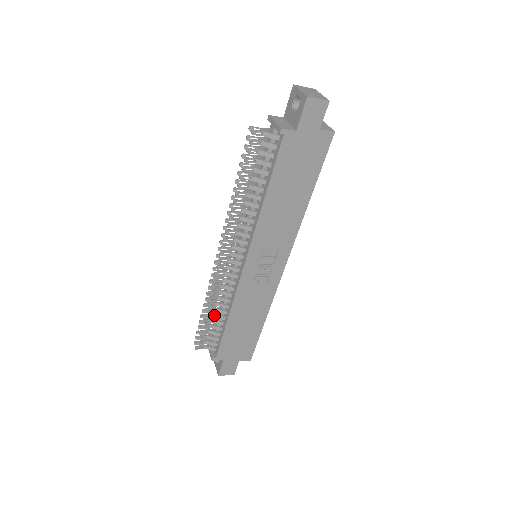
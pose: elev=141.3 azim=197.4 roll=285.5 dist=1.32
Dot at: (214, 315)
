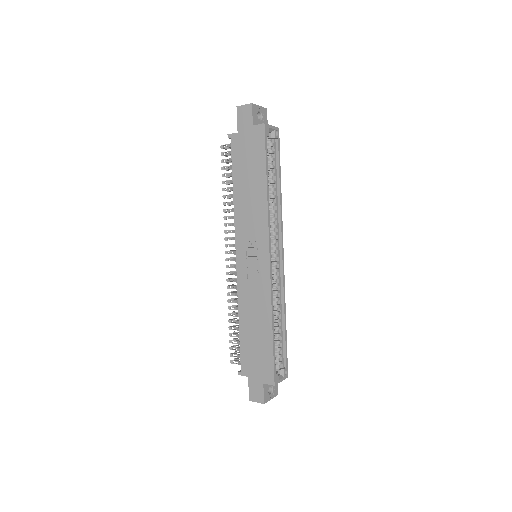
Dot at: (236, 321)
